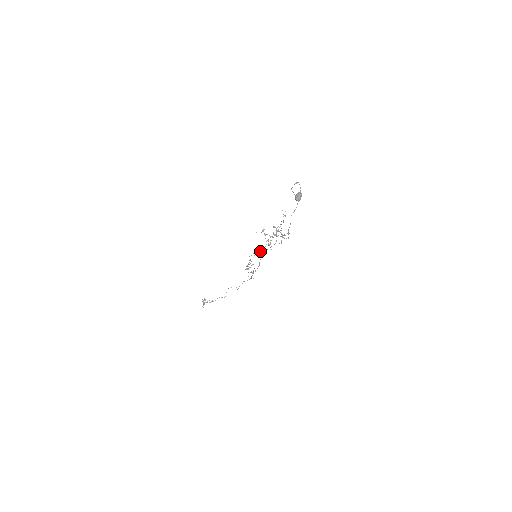
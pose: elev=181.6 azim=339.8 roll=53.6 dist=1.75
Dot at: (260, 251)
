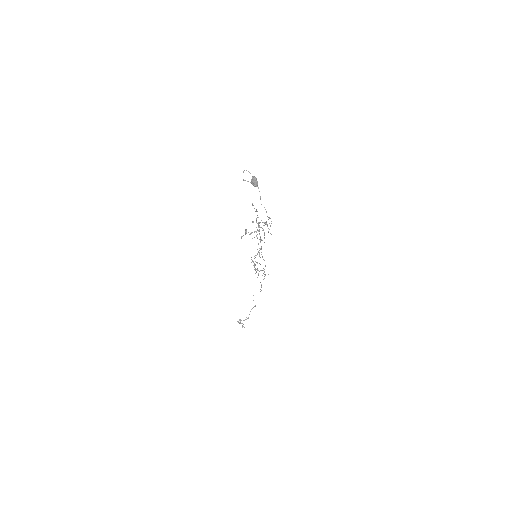
Dot at: occluded
